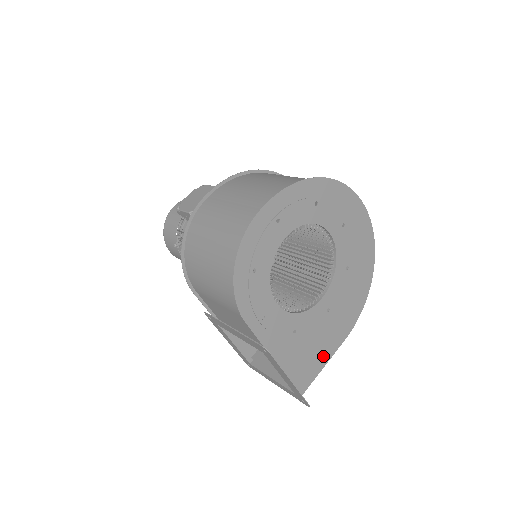
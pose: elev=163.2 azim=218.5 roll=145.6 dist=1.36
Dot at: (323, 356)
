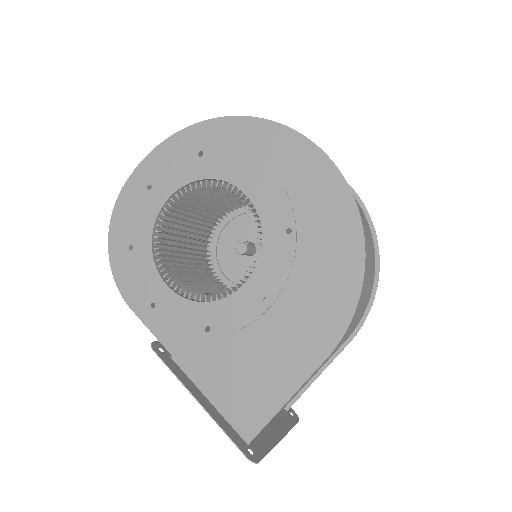
Dot at: (280, 380)
